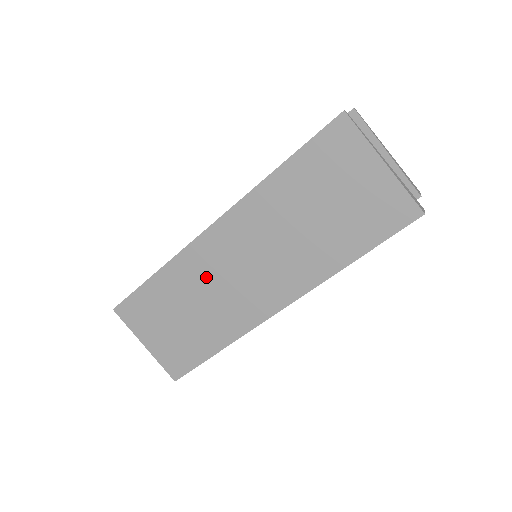
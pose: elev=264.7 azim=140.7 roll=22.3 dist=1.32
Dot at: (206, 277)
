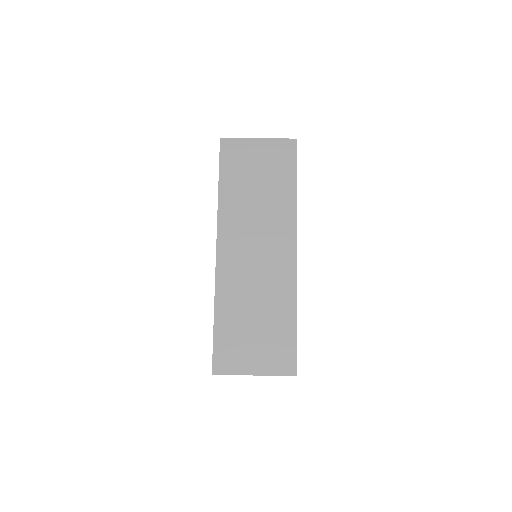
Dot at: (243, 280)
